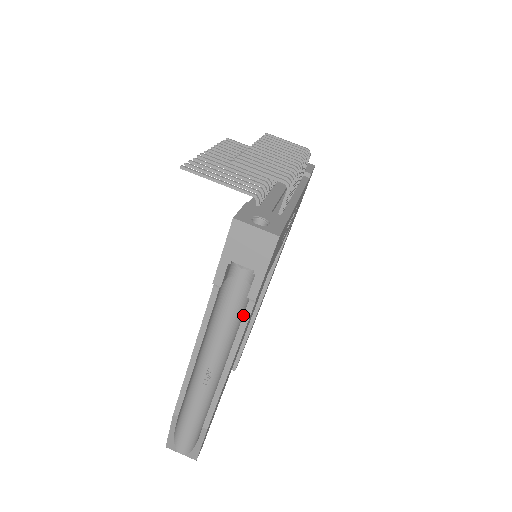
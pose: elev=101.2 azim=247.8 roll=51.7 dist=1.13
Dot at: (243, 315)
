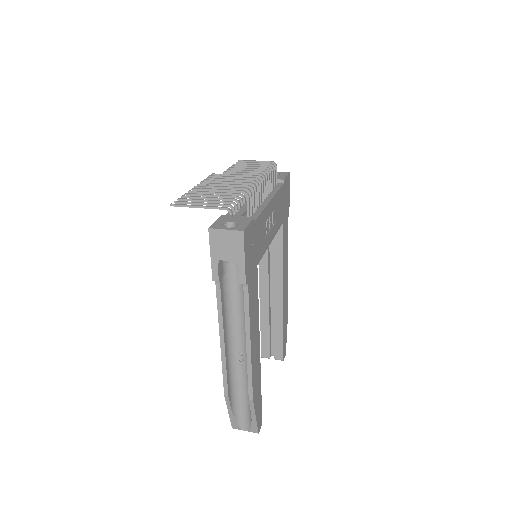
Dot at: (244, 299)
